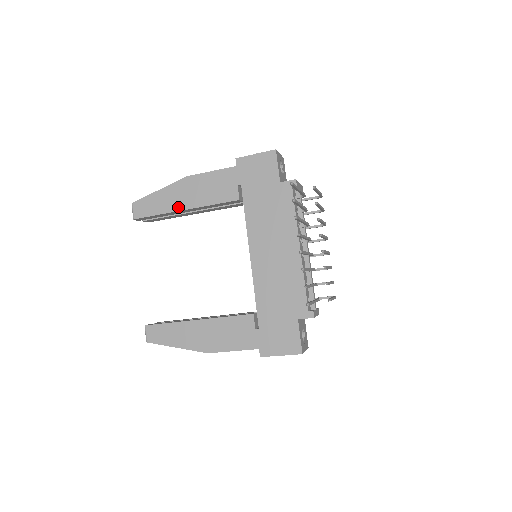
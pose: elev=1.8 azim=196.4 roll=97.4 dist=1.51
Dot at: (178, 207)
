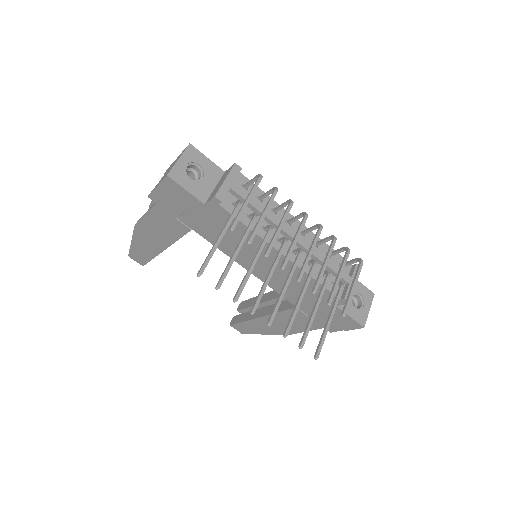
Dot at: (157, 250)
